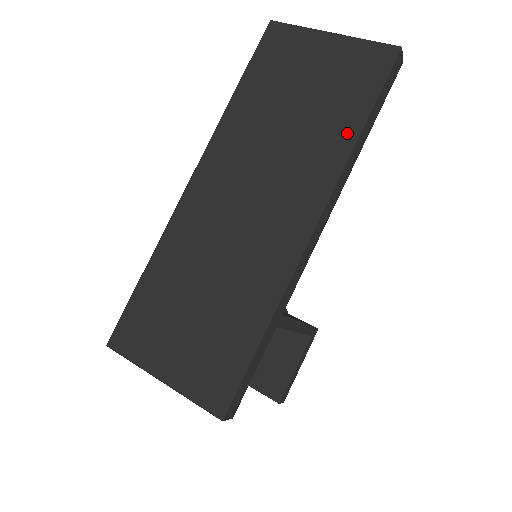
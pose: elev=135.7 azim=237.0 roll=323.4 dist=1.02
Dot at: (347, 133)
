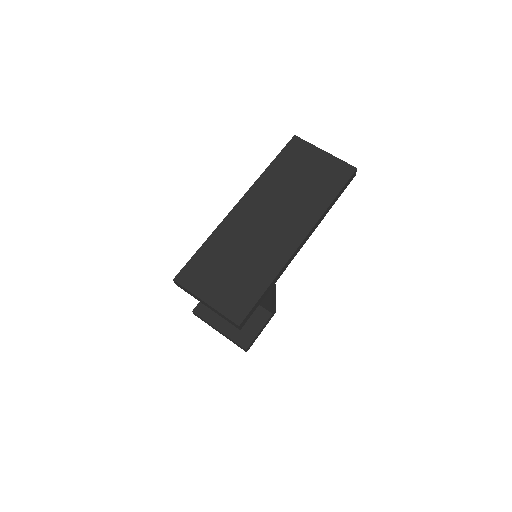
Dot at: (325, 201)
